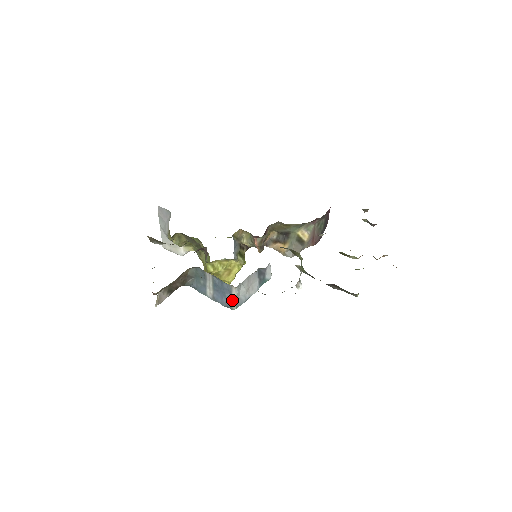
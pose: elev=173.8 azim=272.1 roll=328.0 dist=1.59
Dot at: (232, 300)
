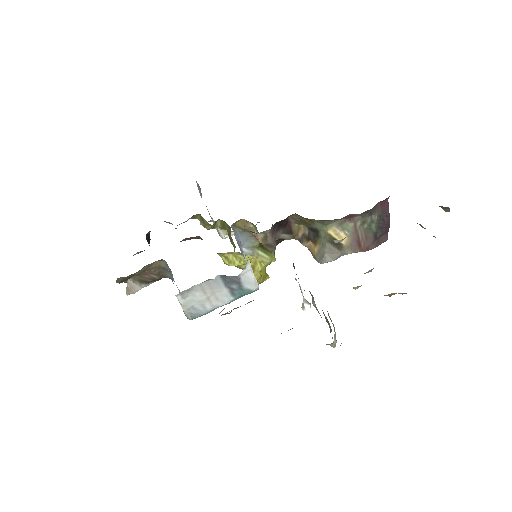
Dot at: (182, 308)
